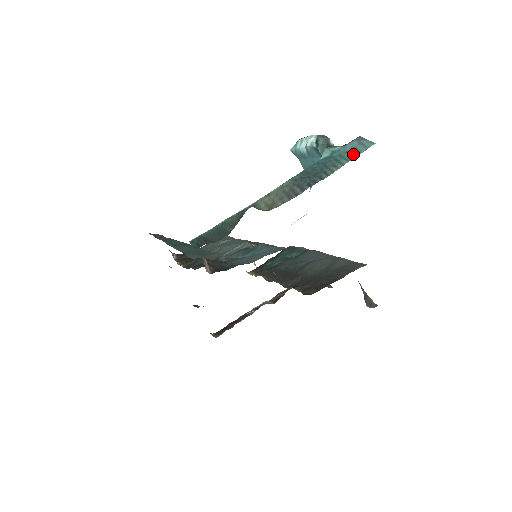
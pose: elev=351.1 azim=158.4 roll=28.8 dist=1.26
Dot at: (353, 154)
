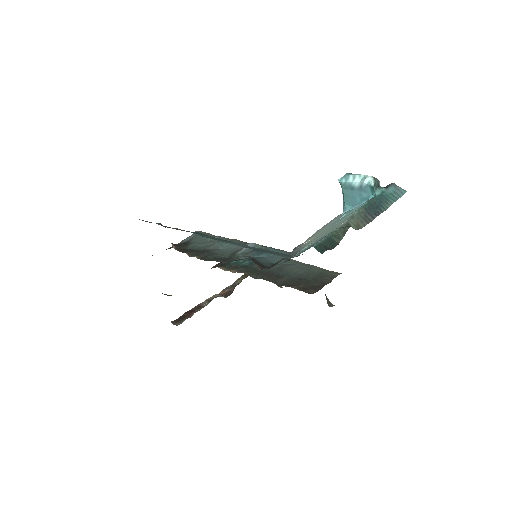
Dot at: (396, 196)
